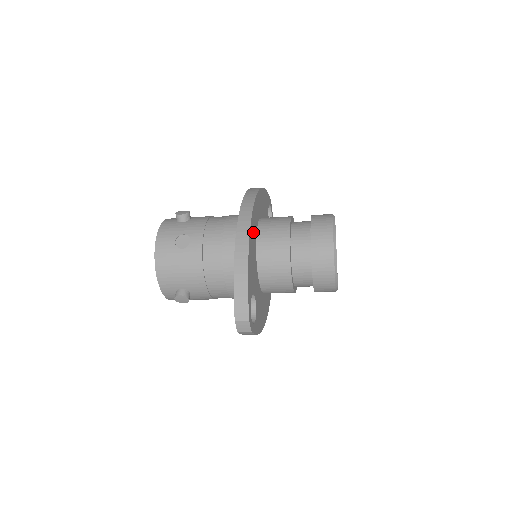
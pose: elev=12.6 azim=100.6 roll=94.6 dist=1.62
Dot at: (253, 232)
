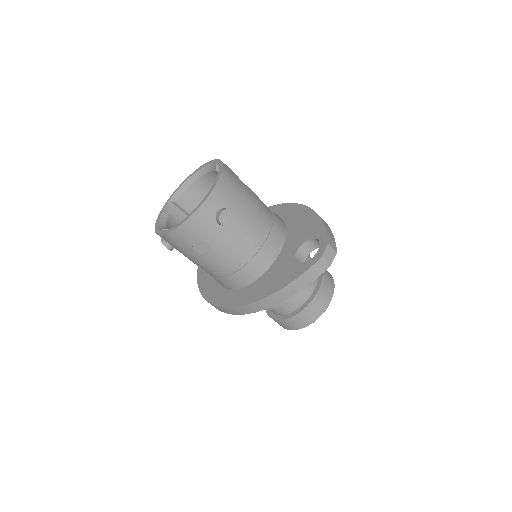
Dot at: occluded
